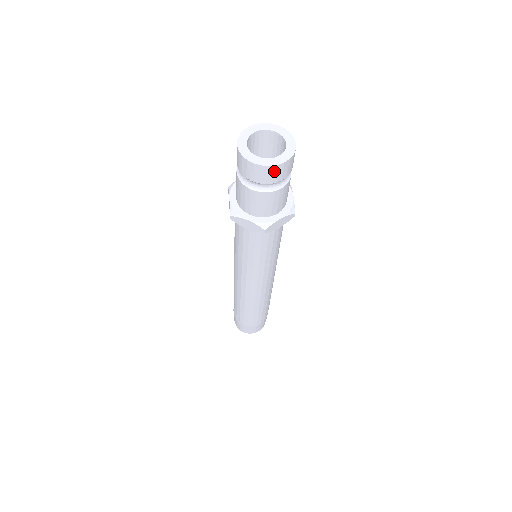
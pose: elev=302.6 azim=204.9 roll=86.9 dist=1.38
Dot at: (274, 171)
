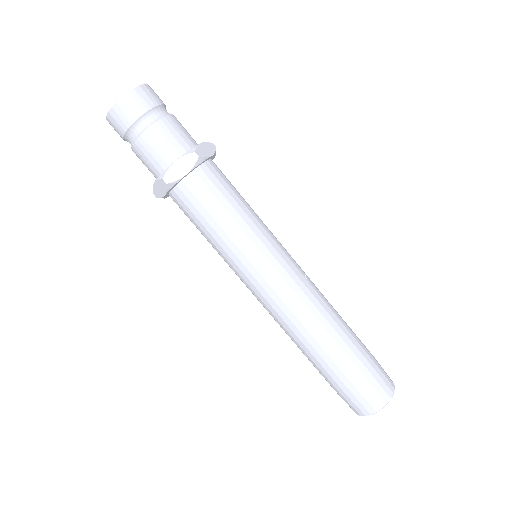
Dot at: (120, 110)
